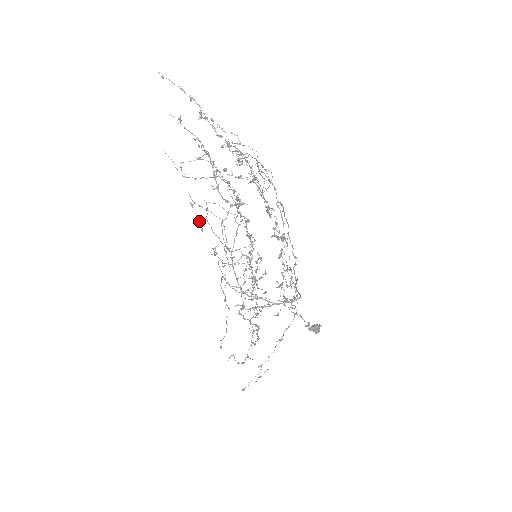
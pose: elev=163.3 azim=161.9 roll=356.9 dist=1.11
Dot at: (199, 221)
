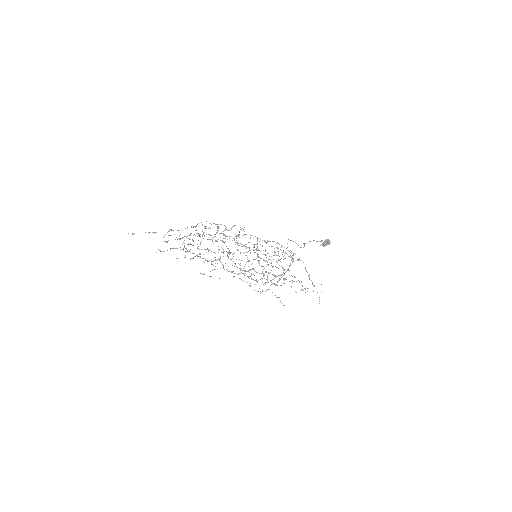
Dot at: occluded
